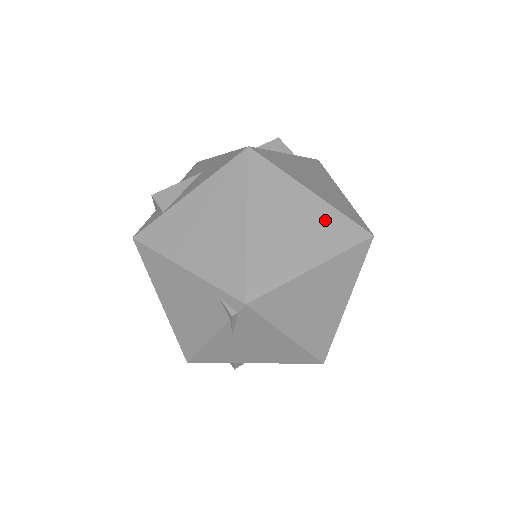
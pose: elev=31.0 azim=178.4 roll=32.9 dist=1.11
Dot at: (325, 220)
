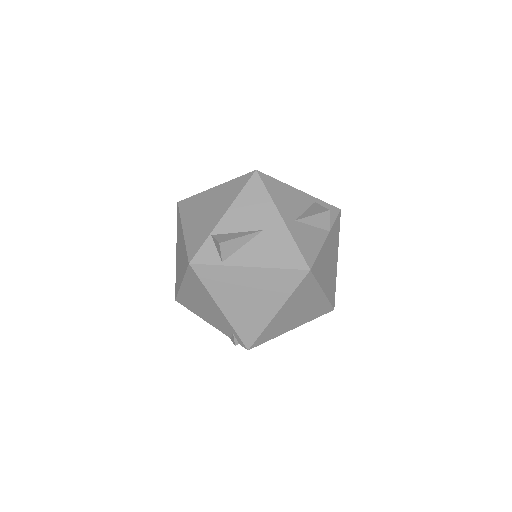
Dot at: (318, 306)
